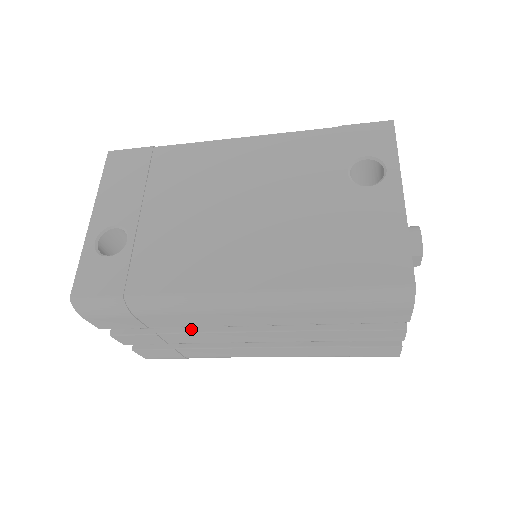
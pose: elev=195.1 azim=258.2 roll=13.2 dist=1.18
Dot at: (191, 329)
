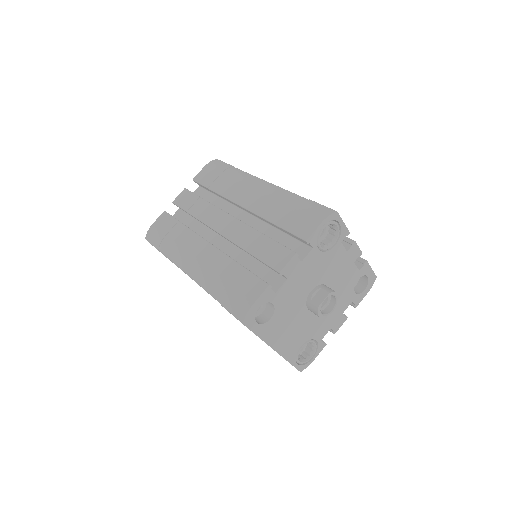
Dot at: occluded
